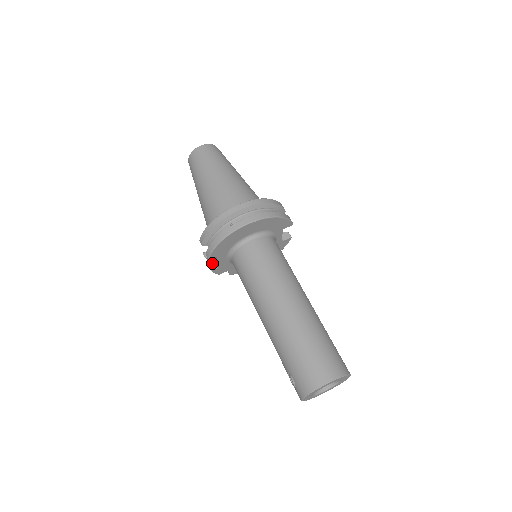
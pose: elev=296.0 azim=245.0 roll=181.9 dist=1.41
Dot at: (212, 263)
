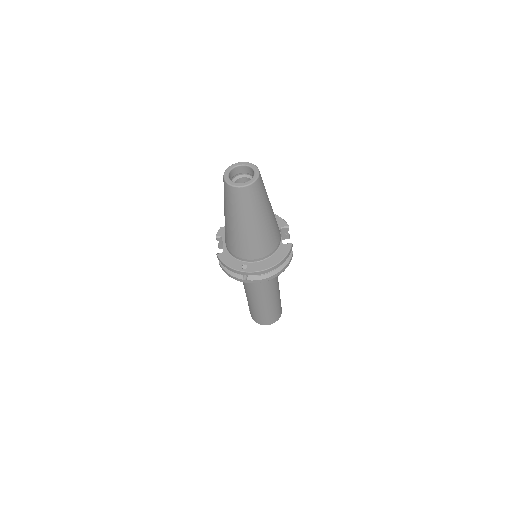
Dot at: (221, 245)
